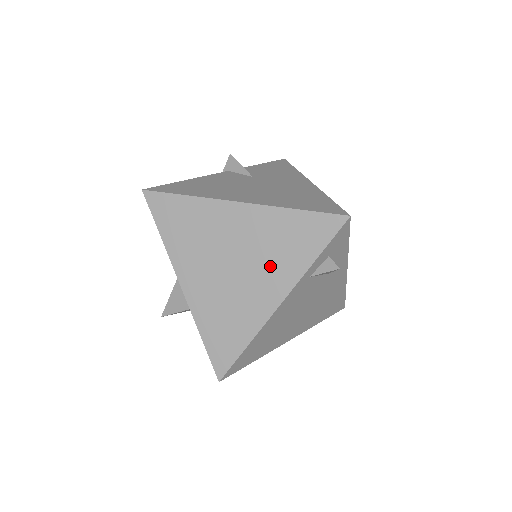
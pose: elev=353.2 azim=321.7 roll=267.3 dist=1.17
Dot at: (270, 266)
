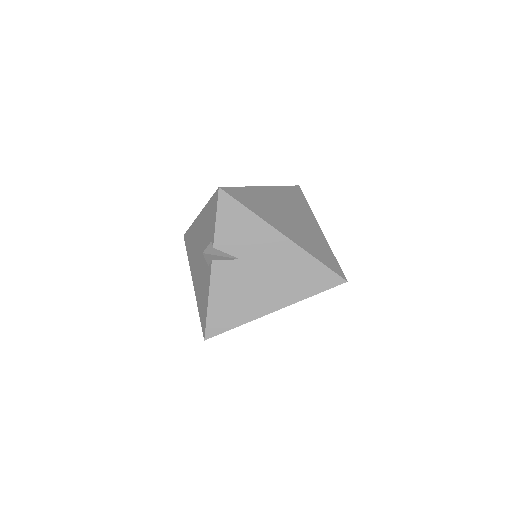
Dot at: occluded
